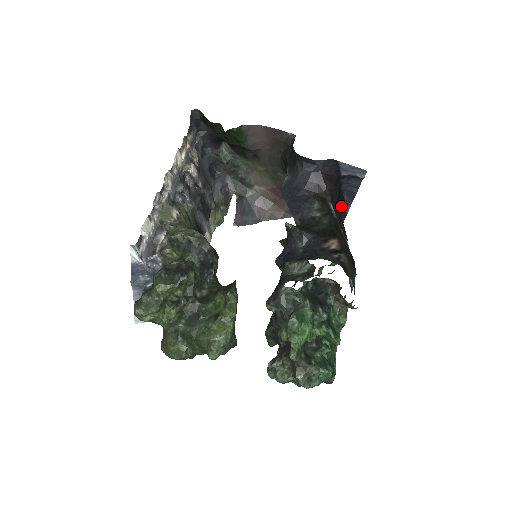
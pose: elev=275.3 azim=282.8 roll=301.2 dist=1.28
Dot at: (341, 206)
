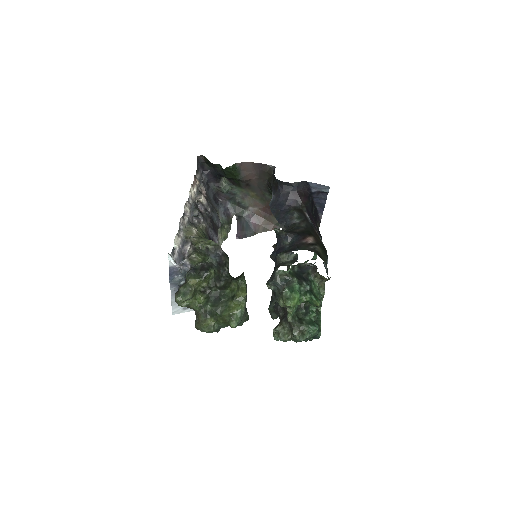
Dot at: (315, 215)
